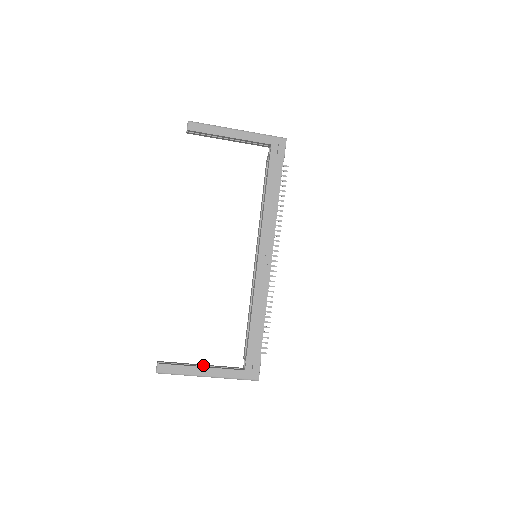
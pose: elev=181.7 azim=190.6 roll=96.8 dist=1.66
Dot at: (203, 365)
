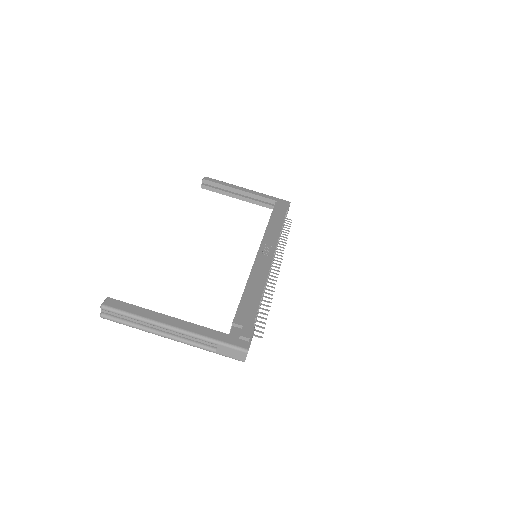
Dot at: occluded
